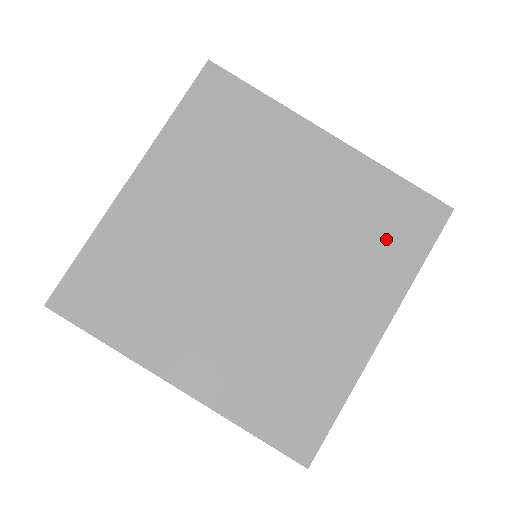
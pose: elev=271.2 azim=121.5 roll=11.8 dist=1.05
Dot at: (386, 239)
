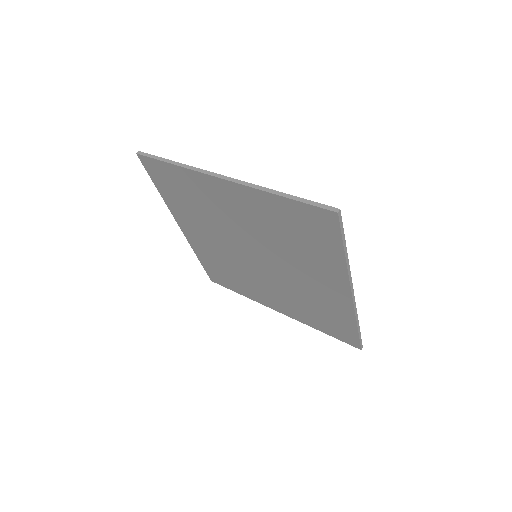
Dot at: occluded
